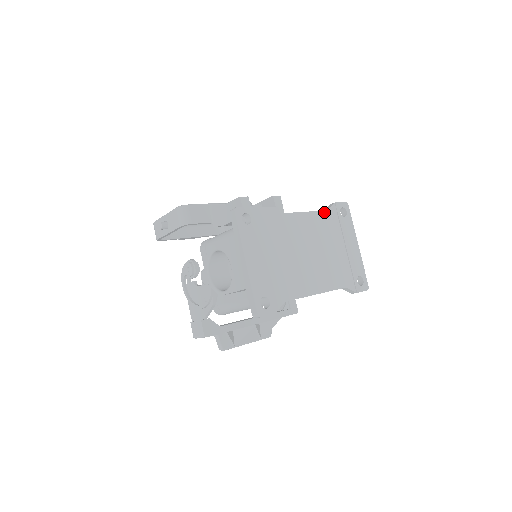
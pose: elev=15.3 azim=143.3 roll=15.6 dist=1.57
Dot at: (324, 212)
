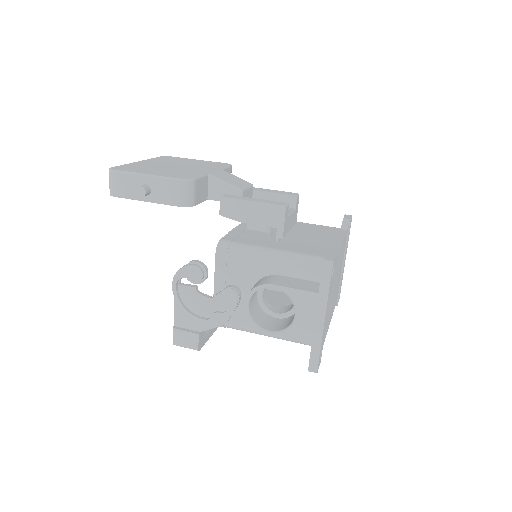
Dot at: (346, 233)
